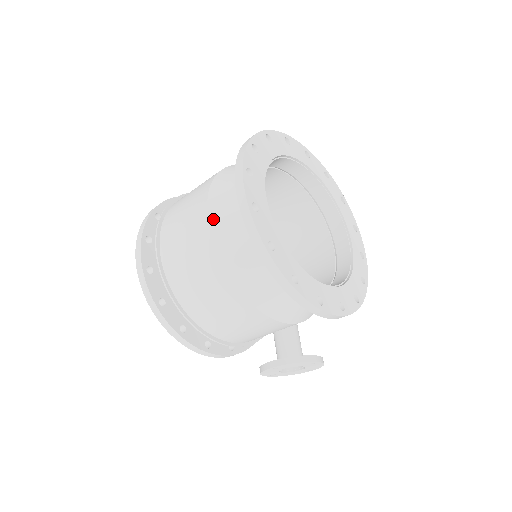
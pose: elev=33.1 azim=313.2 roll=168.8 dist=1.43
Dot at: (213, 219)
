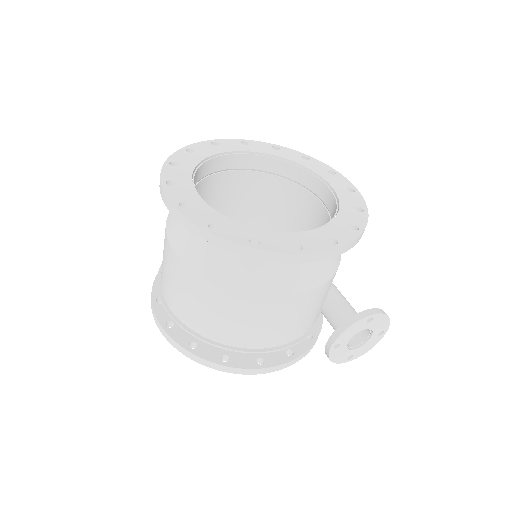
Dot at: (174, 243)
